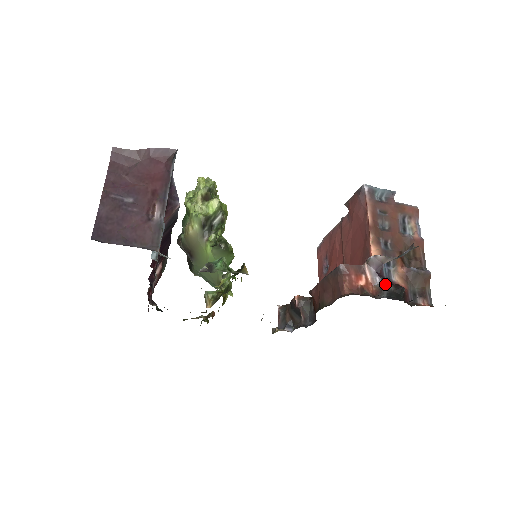
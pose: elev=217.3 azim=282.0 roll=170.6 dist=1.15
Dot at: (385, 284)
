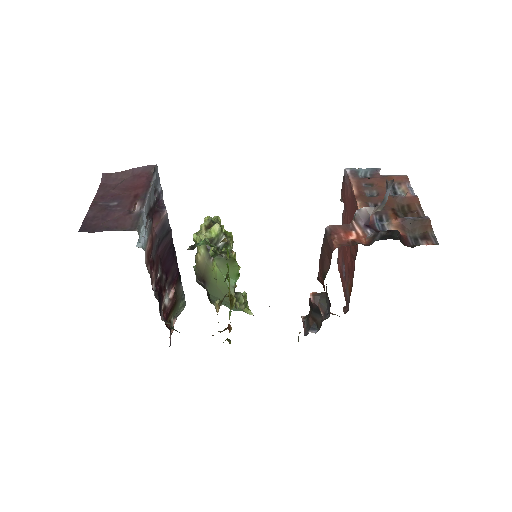
Dot at: (377, 232)
